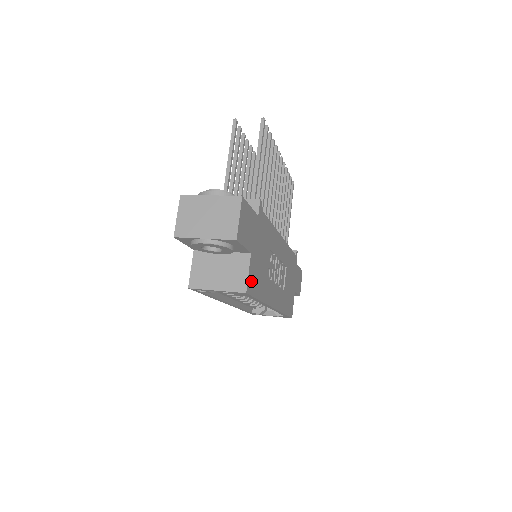
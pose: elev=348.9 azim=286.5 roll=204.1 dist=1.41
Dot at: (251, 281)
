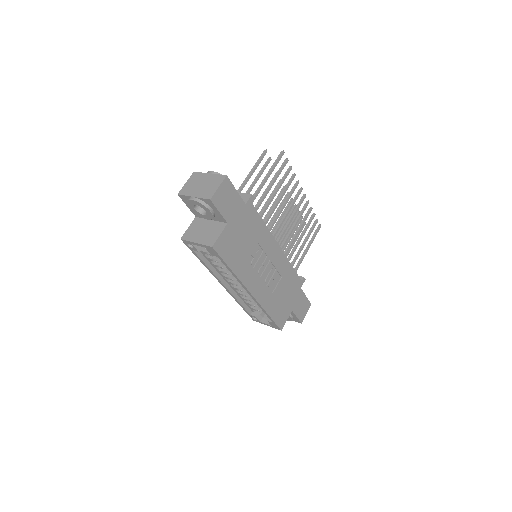
Dot at: (222, 244)
